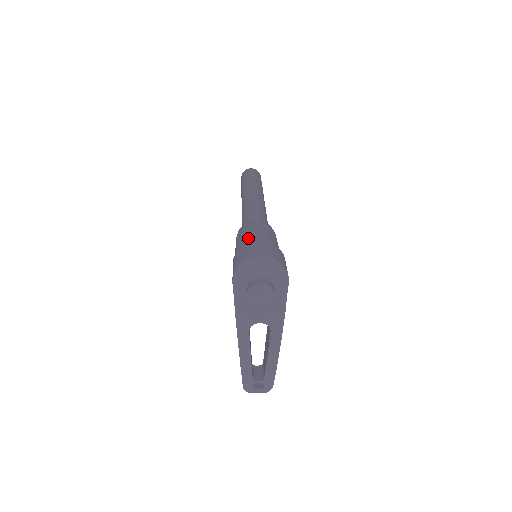
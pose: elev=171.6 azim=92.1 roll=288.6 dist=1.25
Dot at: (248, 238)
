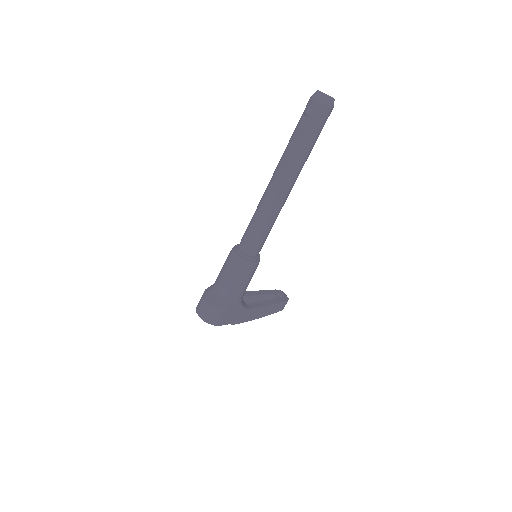
Dot at: (219, 275)
